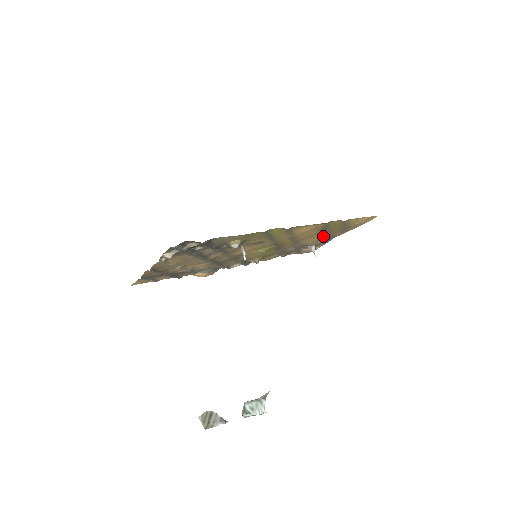
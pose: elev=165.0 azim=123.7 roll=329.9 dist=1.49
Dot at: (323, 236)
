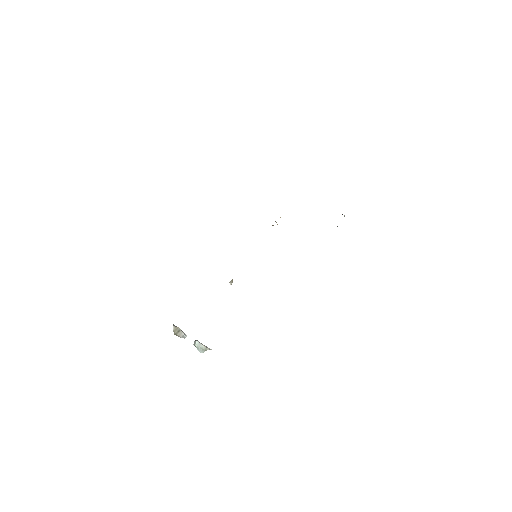
Dot at: occluded
